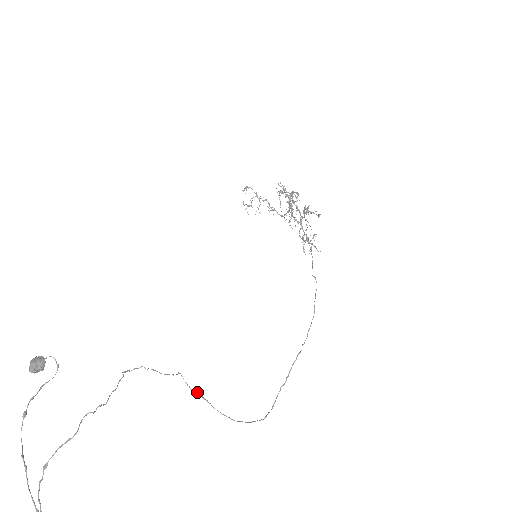
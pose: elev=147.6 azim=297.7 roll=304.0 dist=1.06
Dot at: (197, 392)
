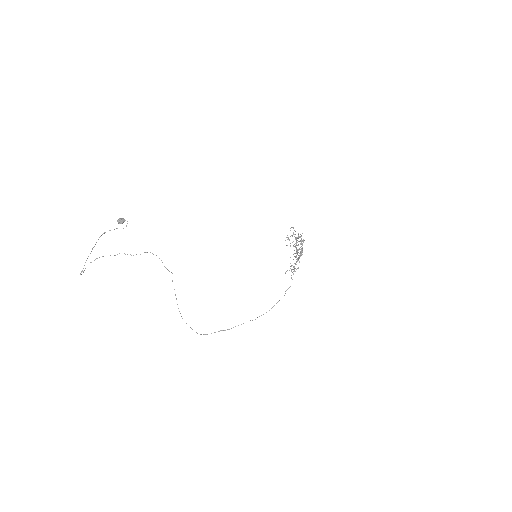
Dot at: (174, 289)
